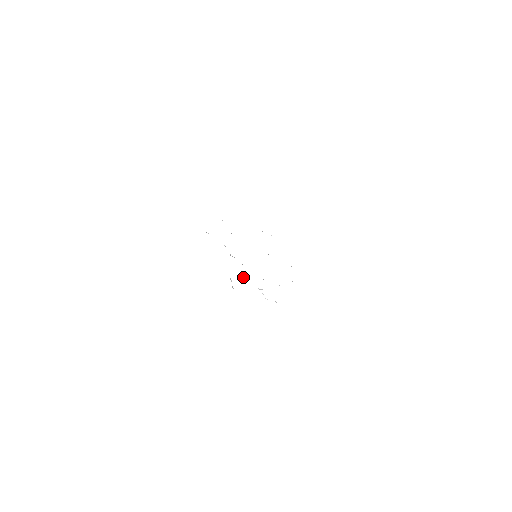
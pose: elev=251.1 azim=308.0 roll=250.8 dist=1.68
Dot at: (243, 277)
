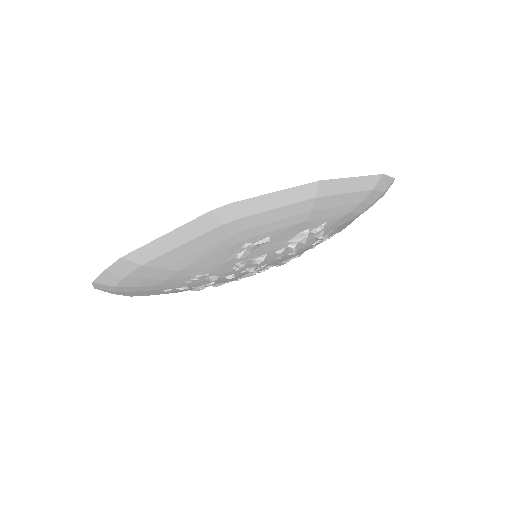
Dot at: (259, 259)
